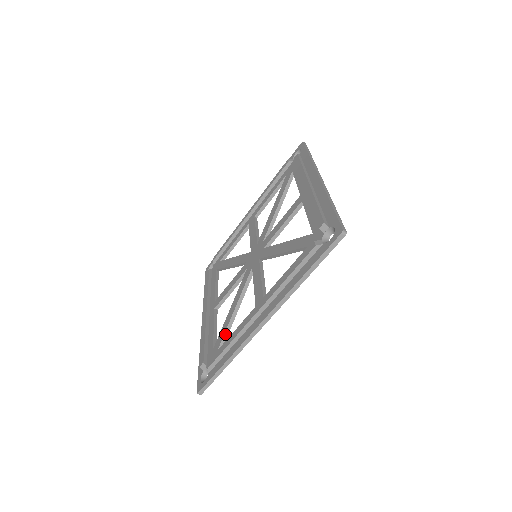
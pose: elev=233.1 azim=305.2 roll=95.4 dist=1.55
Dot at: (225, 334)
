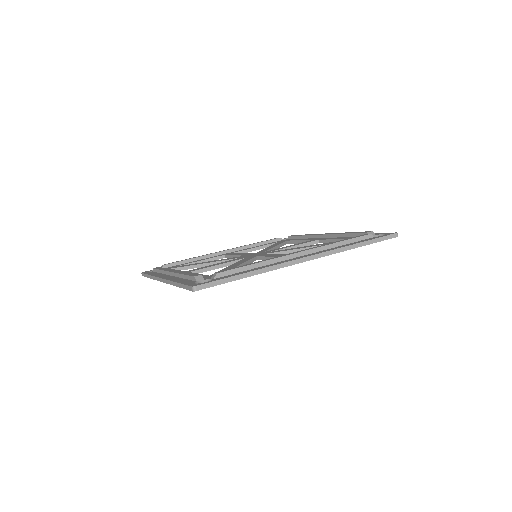
Dot at: occluded
